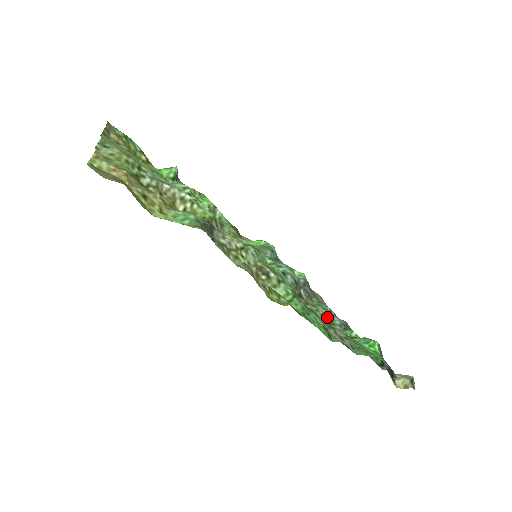
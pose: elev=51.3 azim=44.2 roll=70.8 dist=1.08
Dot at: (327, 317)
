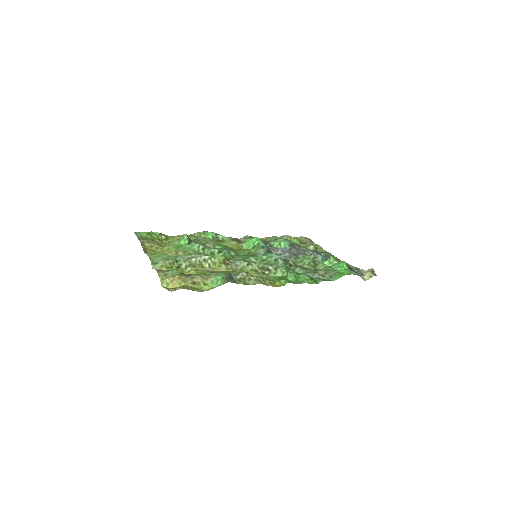
Dot at: (311, 264)
